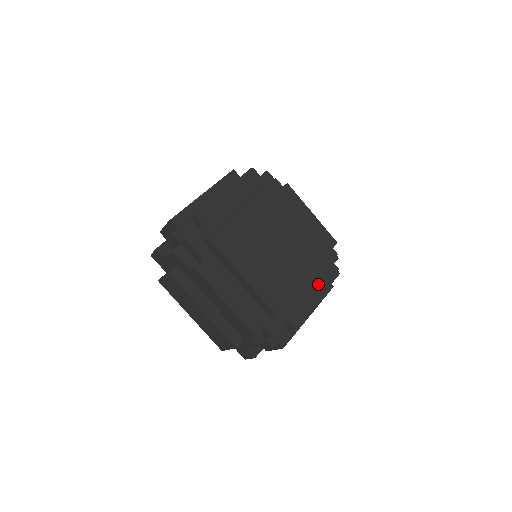
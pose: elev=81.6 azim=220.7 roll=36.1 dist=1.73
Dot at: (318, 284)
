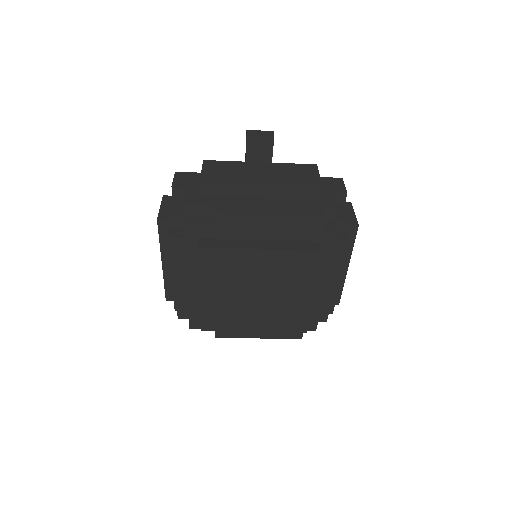
Dot at: (330, 270)
